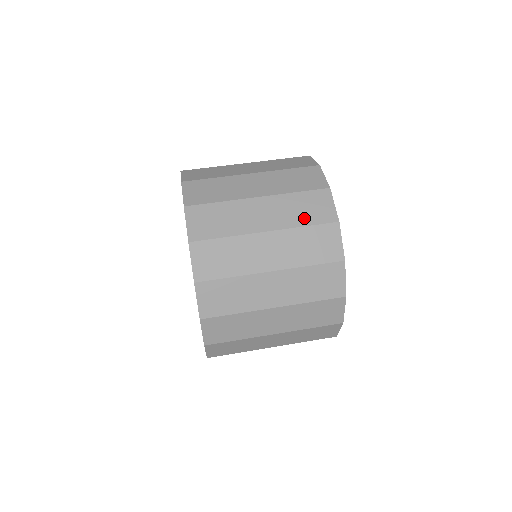
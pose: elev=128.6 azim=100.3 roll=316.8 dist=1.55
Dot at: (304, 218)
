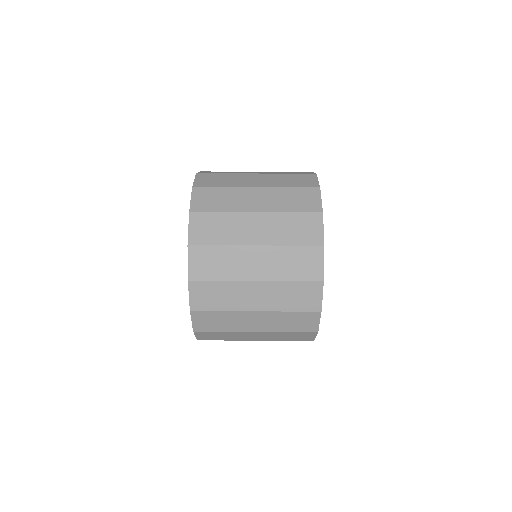
Dot at: (293, 238)
